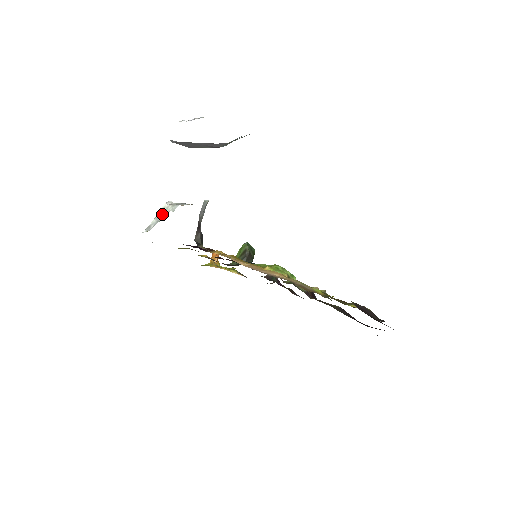
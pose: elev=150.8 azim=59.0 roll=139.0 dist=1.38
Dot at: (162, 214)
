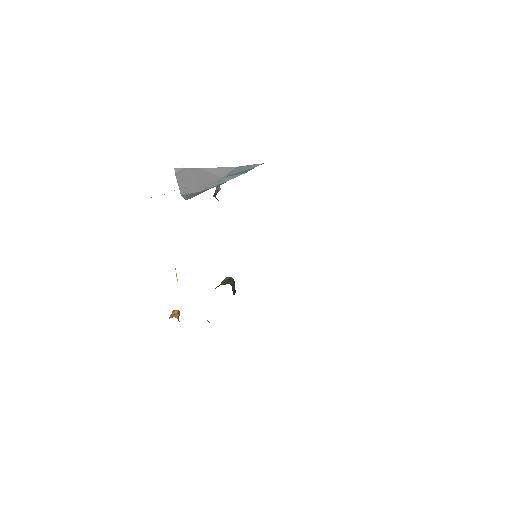
Dot at: occluded
